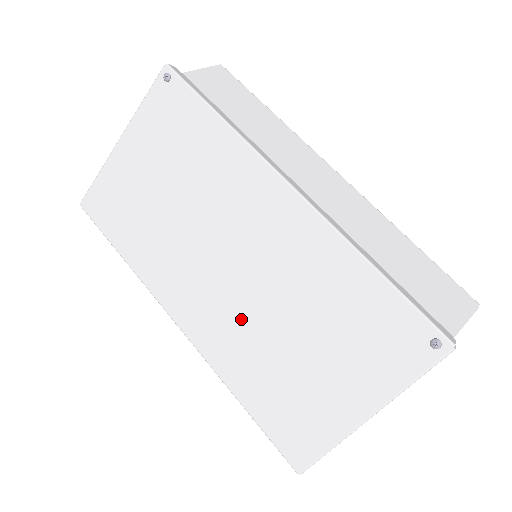
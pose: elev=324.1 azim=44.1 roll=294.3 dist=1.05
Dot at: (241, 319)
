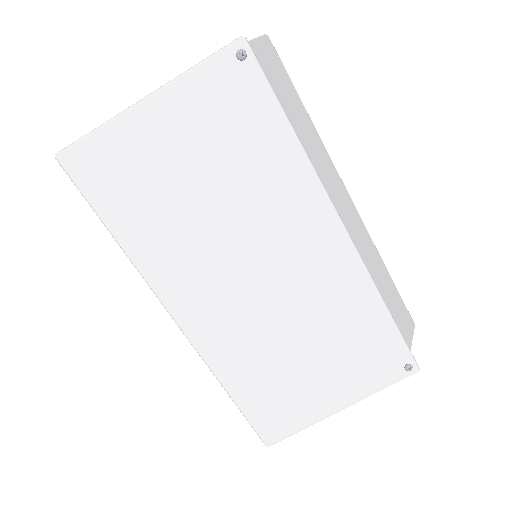
Dot at: (253, 327)
